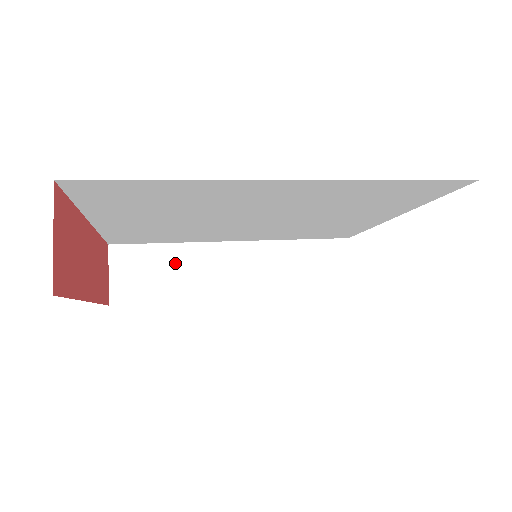
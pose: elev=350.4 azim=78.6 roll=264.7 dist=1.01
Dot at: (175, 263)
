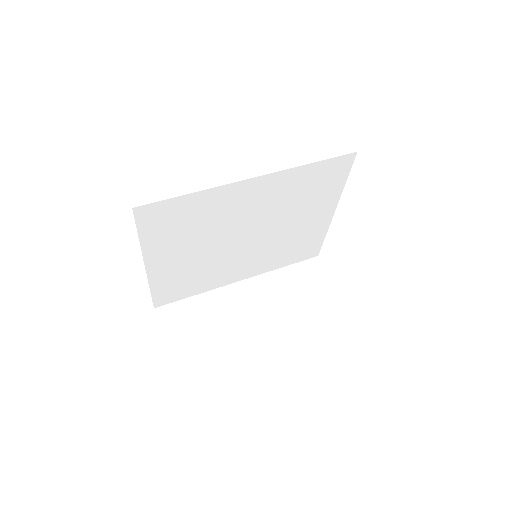
Dot at: (204, 306)
